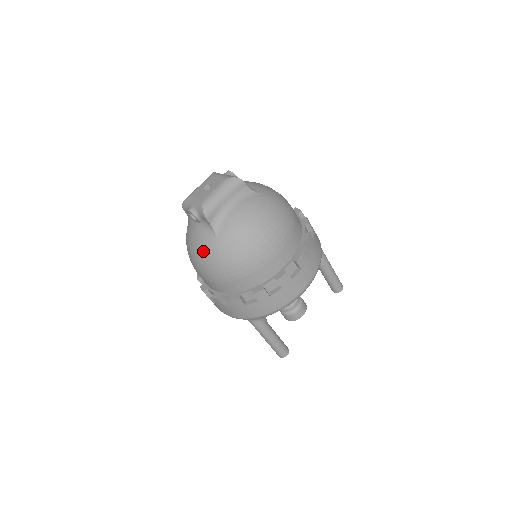
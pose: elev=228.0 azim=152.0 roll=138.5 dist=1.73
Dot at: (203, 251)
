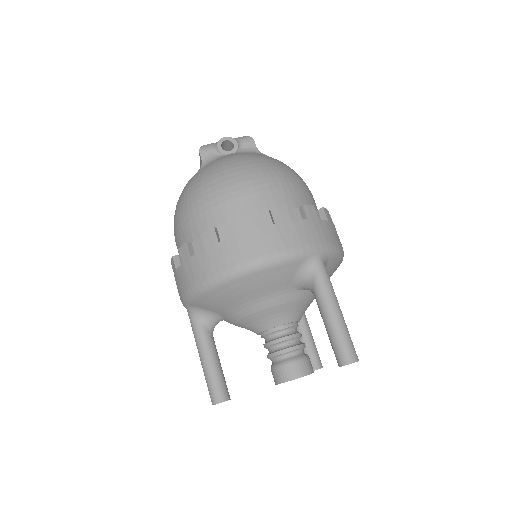
Dot at: (257, 158)
